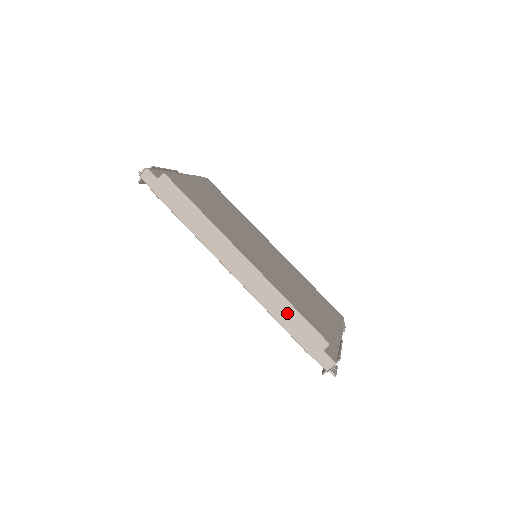
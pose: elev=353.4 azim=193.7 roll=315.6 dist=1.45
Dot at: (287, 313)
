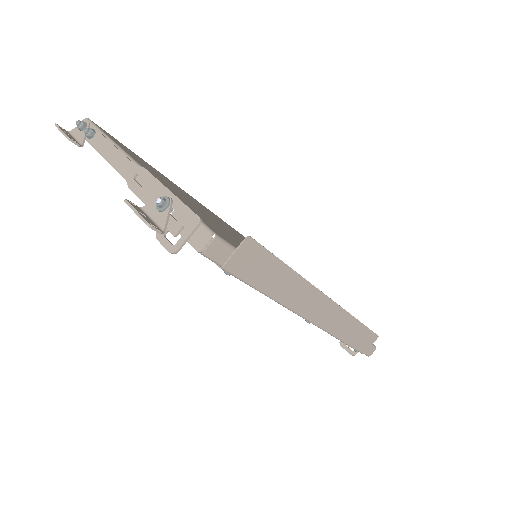
Dot at: (355, 332)
